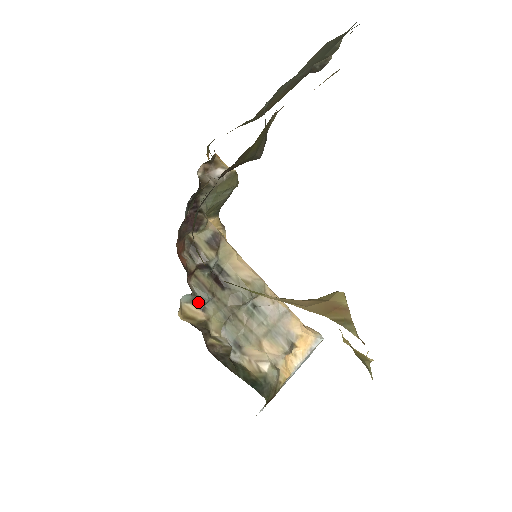
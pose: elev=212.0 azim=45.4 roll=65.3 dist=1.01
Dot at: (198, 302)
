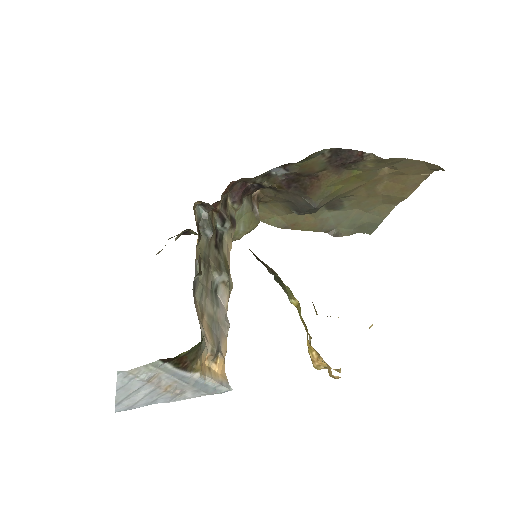
Dot at: (199, 226)
